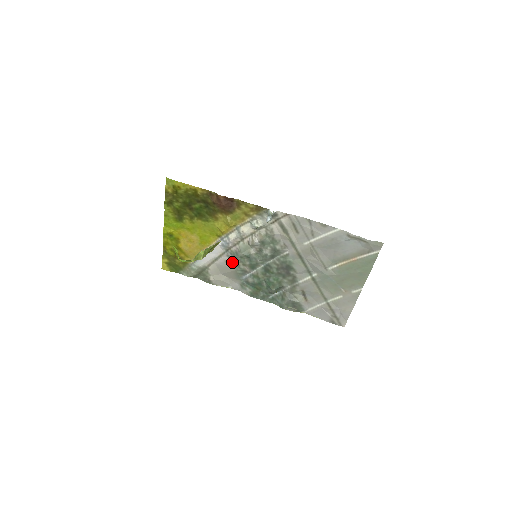
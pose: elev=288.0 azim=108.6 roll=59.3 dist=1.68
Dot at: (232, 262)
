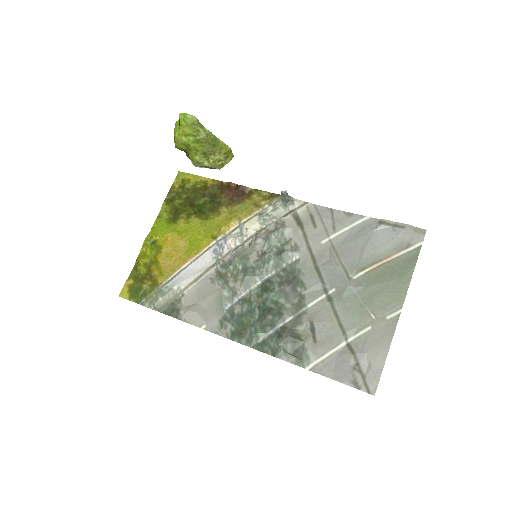
Dot at: (220, 277)
